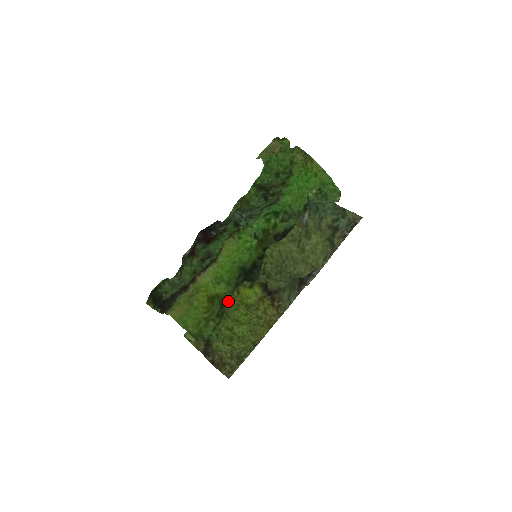
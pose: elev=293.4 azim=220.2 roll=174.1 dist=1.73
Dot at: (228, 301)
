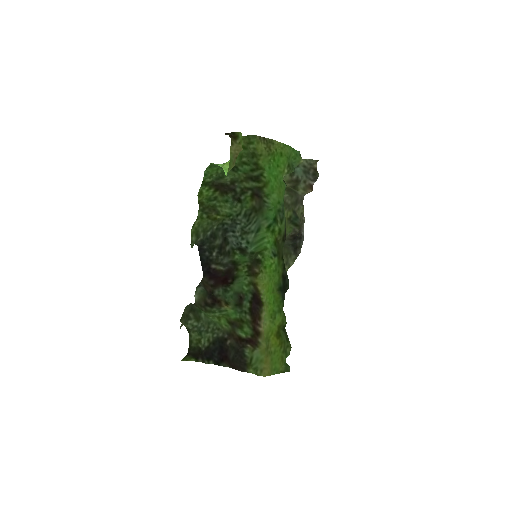
Dot at: (285, 323)
